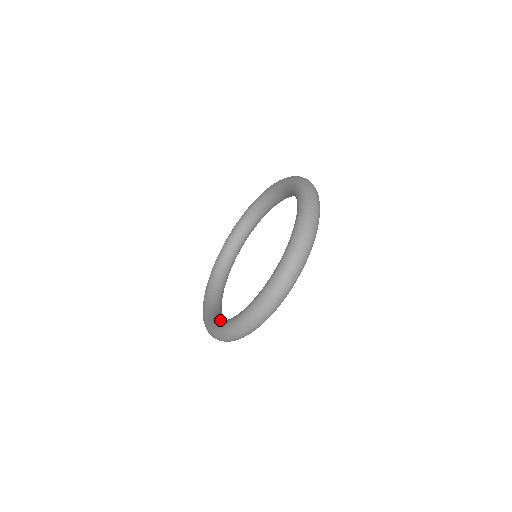
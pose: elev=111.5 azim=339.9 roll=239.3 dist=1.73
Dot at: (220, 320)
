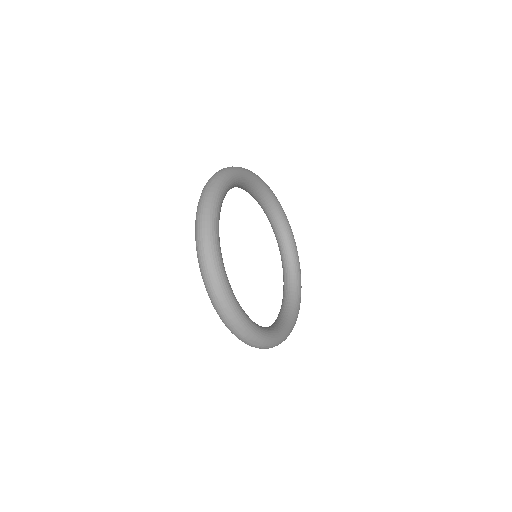
Dot at: (278, 314)
